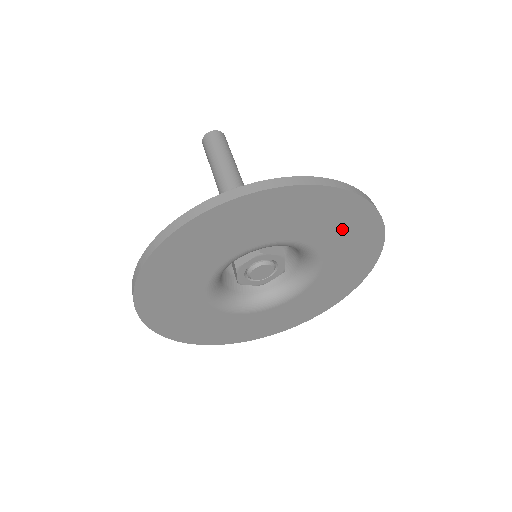
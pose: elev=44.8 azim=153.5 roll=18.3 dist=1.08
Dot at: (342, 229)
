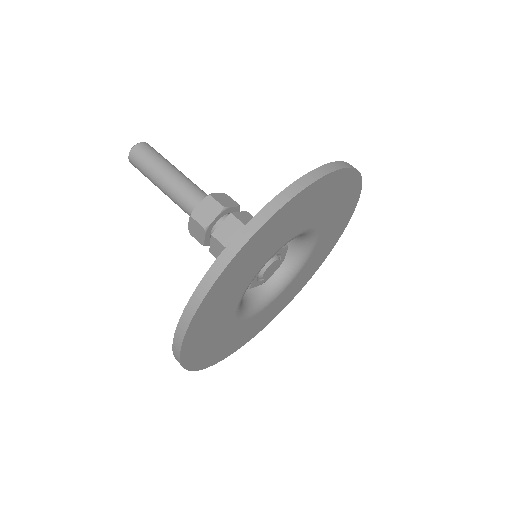
Dot at: (293, 219)
